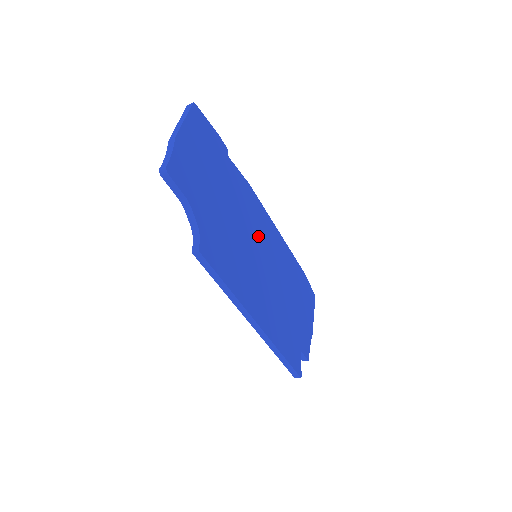
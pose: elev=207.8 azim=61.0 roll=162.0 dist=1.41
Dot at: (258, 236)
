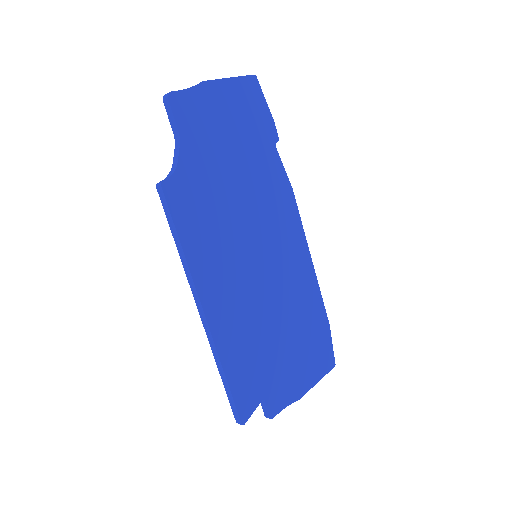
Dot at: (271, 239)
